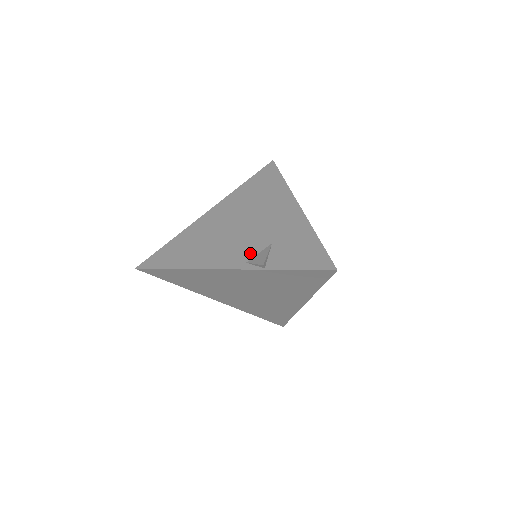
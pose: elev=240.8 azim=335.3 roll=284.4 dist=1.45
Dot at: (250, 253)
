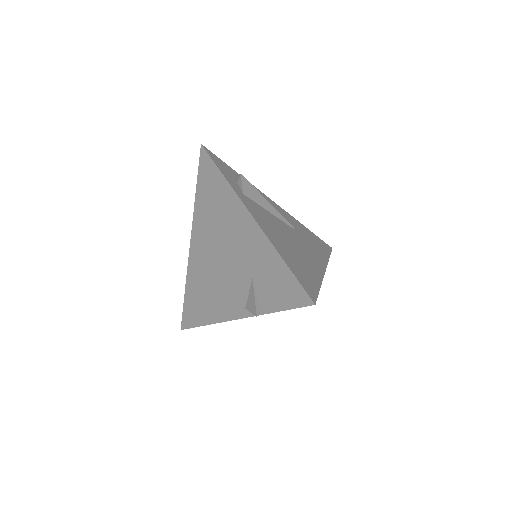
Dot at: (242, 296)
